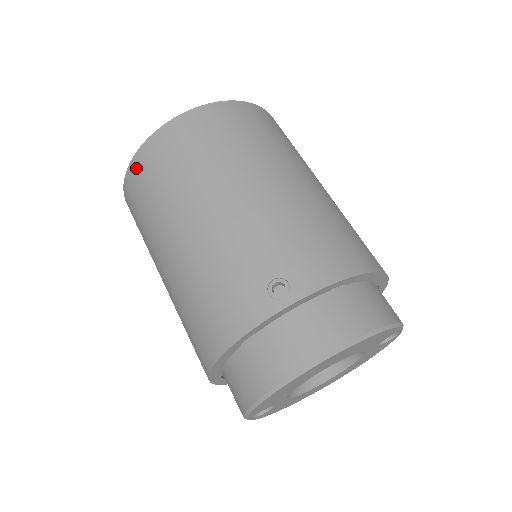
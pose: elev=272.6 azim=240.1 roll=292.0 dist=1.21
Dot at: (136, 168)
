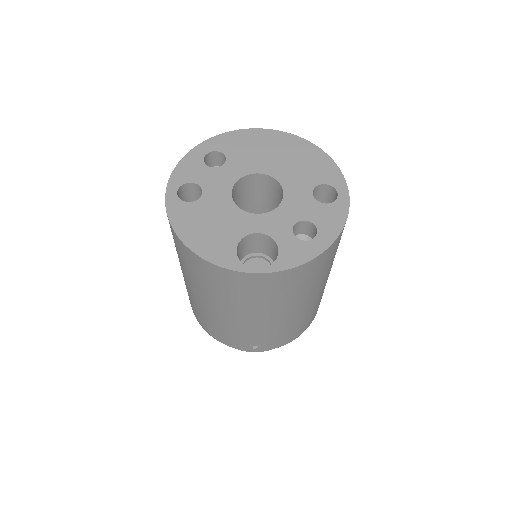
Dot at: (197, 261)
